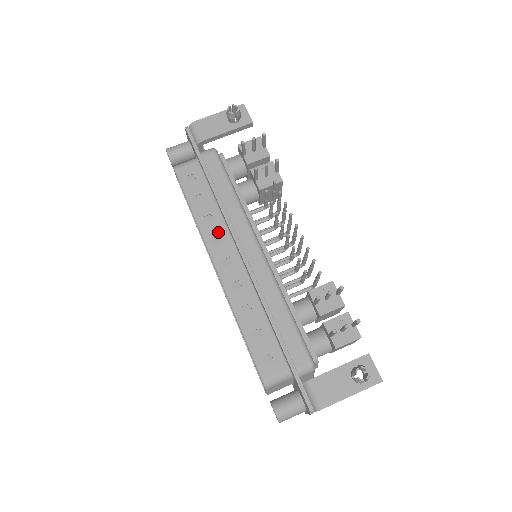
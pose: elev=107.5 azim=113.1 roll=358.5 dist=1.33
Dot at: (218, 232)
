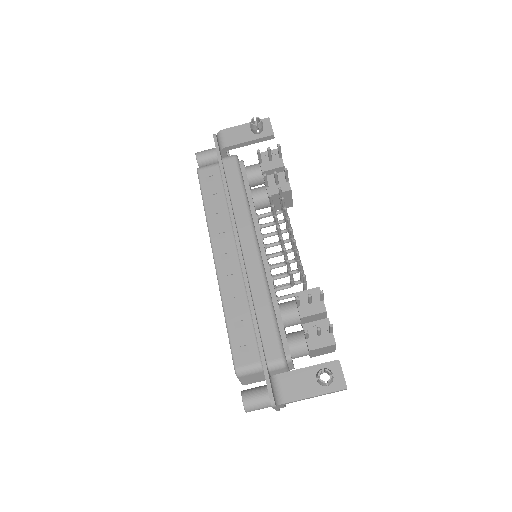
Dot at: (223, 229)
